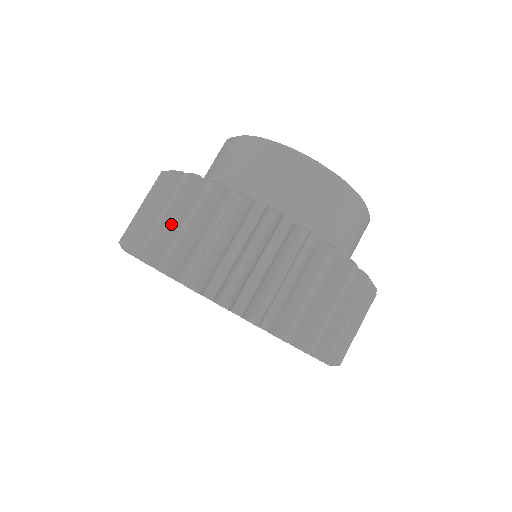
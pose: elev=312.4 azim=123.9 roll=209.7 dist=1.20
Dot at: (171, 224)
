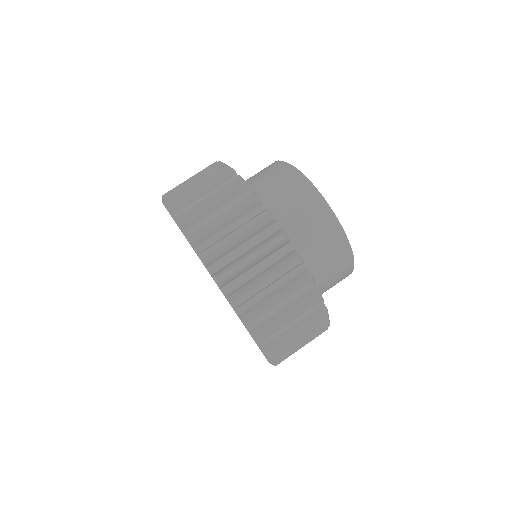
Dot at: (199, 194)
